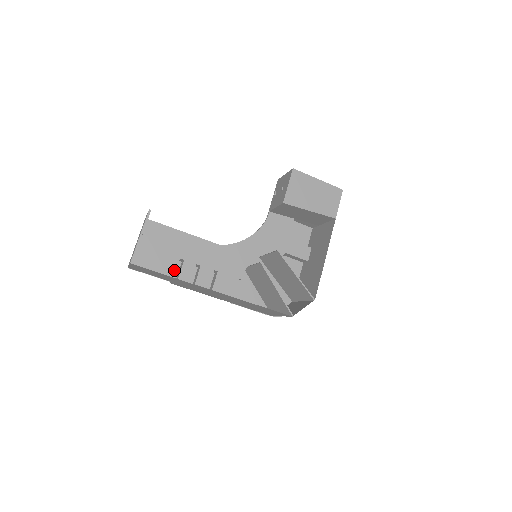
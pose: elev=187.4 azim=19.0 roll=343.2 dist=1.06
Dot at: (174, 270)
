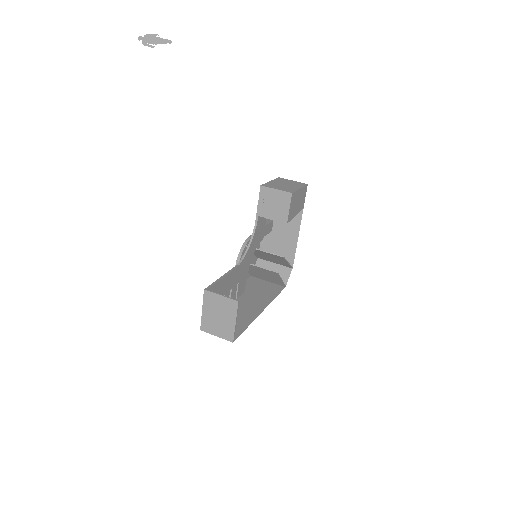
Dot at: occluded
